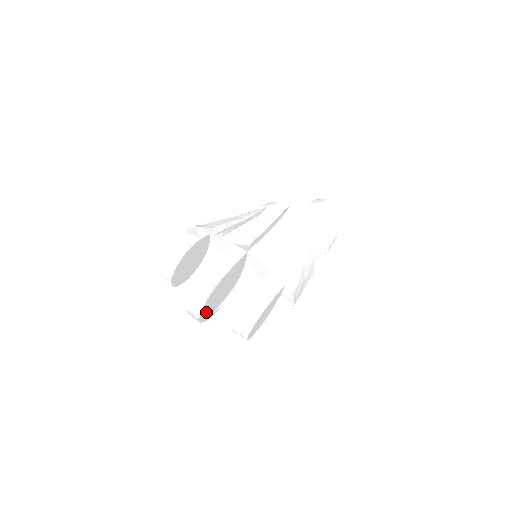
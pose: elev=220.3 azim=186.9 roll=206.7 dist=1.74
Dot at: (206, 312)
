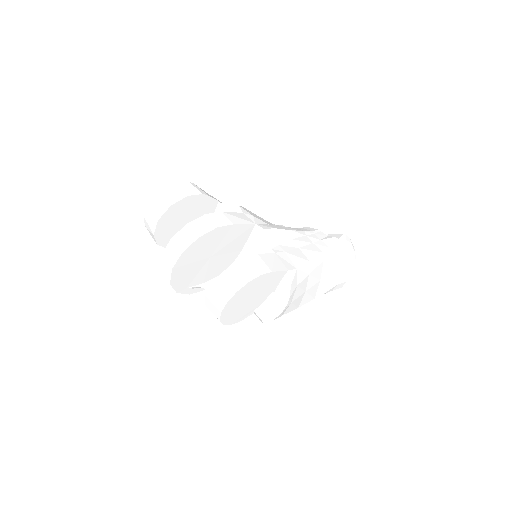
Dot at: (182, 271)
